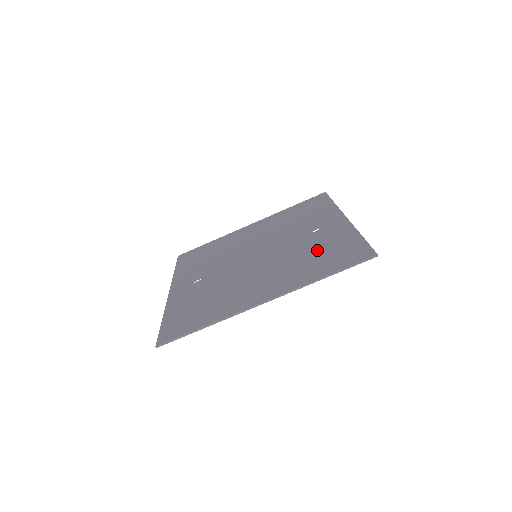
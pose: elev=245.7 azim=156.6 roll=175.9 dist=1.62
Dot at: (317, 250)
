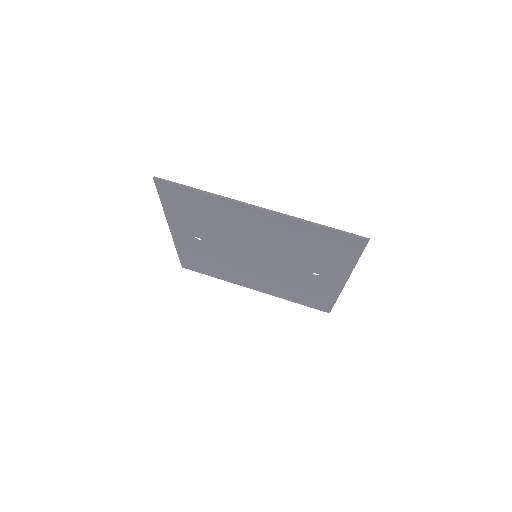
Dot at: (315, 251)
